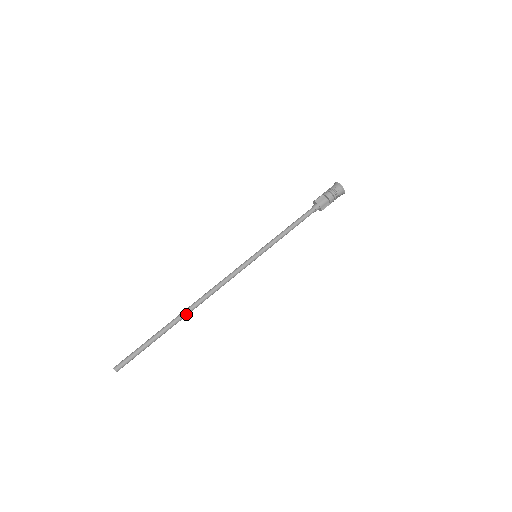
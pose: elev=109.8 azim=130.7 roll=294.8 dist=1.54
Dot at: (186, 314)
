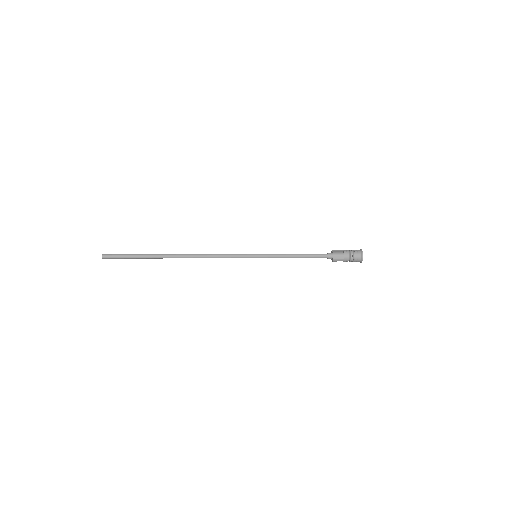
Dot at: (175, 256)
